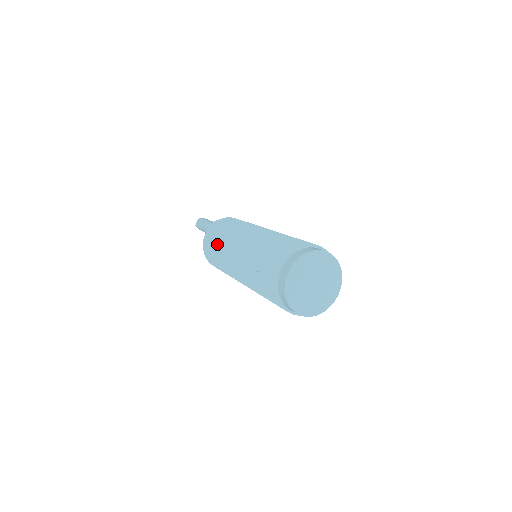
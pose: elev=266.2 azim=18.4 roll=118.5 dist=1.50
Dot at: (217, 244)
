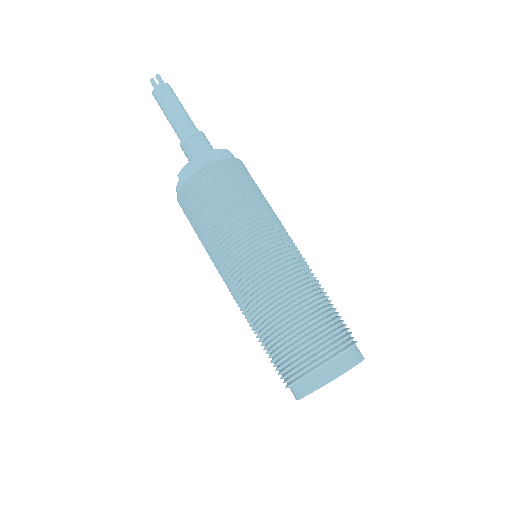
Dot at: (202, 236)
